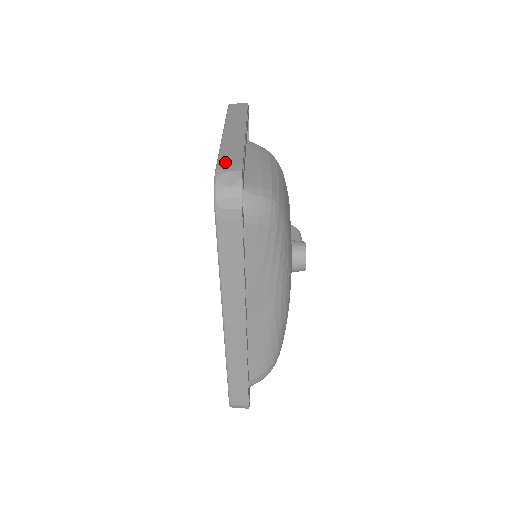
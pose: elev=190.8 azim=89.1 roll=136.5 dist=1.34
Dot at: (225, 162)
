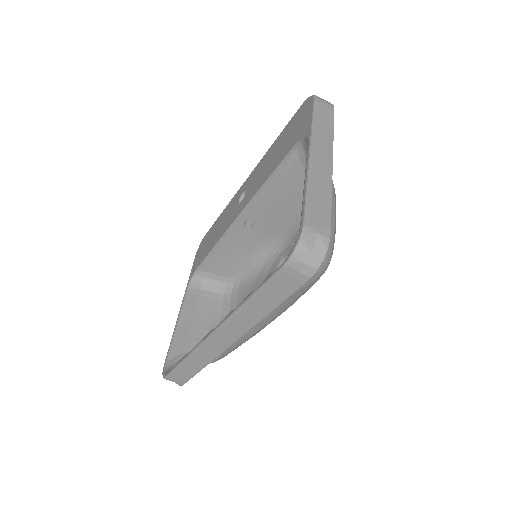
Dot at: (314, 214)
